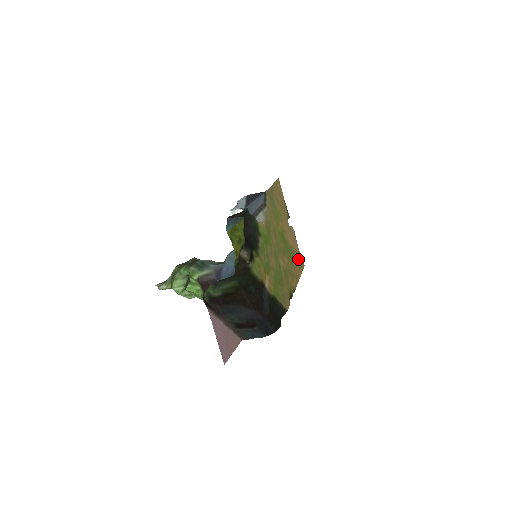
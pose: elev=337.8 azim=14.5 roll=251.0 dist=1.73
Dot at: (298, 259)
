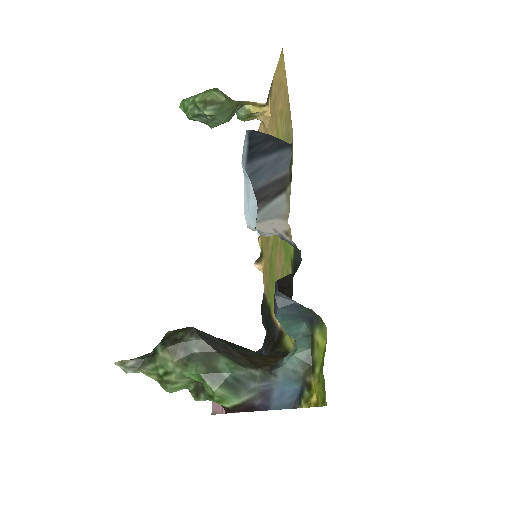
Dot at: occluded
